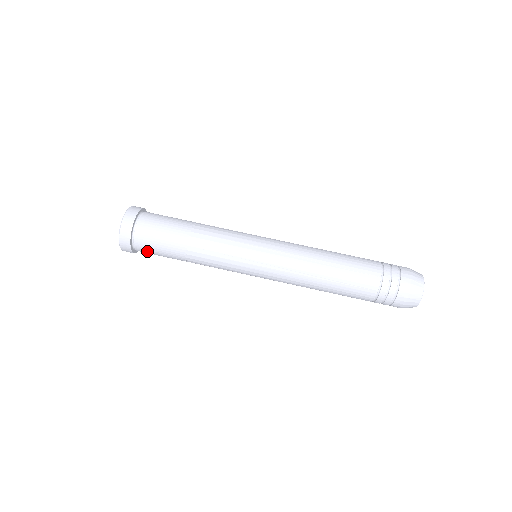
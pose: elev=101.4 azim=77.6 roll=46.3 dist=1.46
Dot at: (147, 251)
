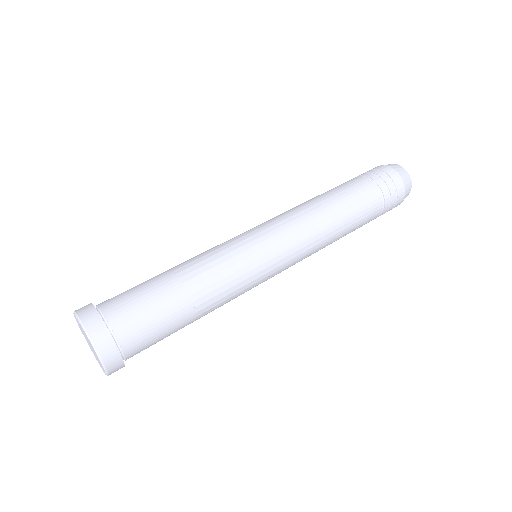
Dot at: (141, 342)
